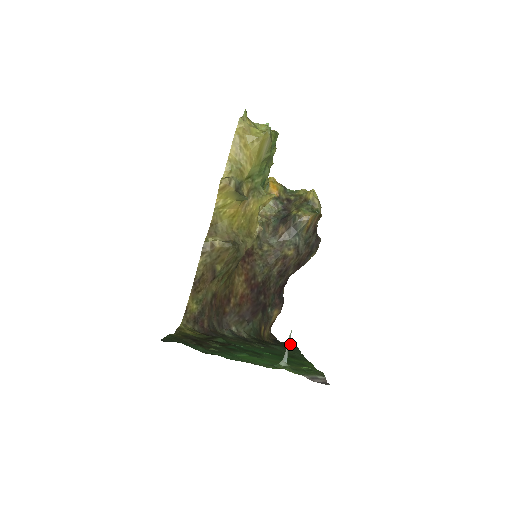
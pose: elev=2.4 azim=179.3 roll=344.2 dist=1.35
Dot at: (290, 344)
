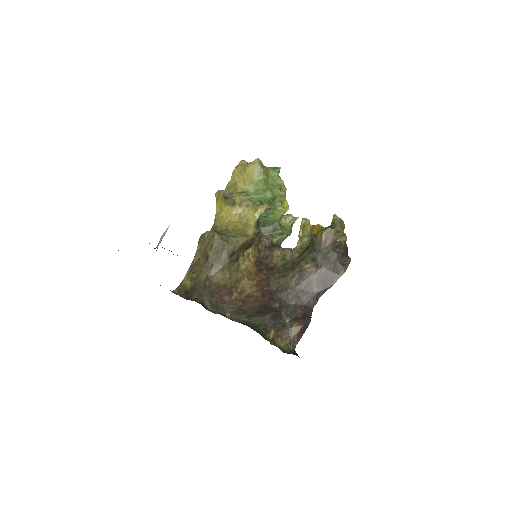
Dot at: occluded
